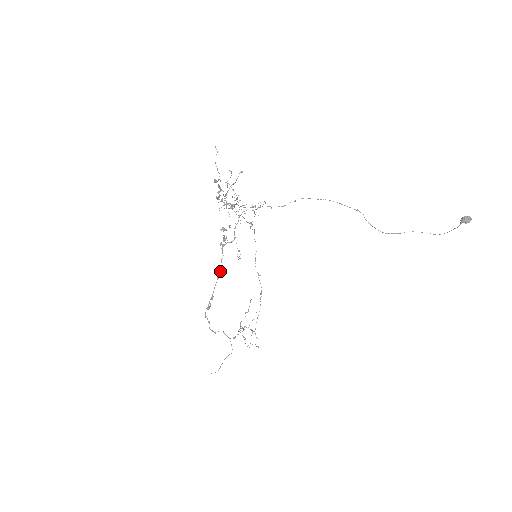
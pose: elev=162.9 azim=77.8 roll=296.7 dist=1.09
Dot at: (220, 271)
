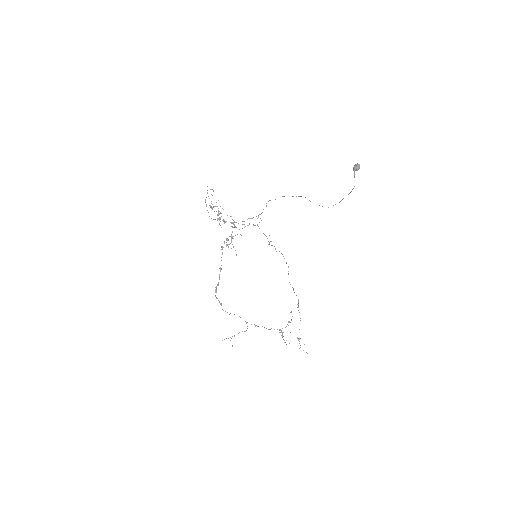
Dot at: occluded
